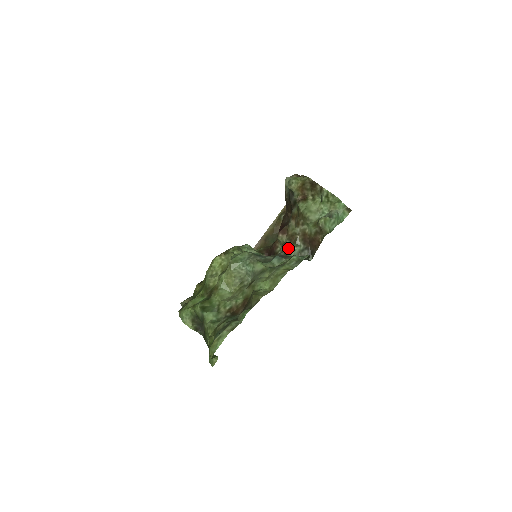
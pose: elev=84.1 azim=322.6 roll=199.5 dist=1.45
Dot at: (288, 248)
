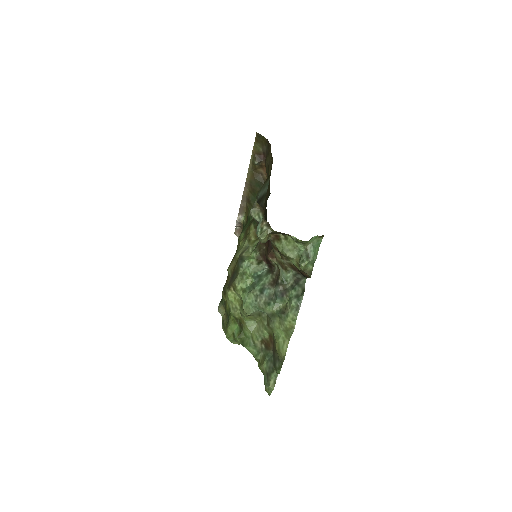
Dot at: (283, 276)
